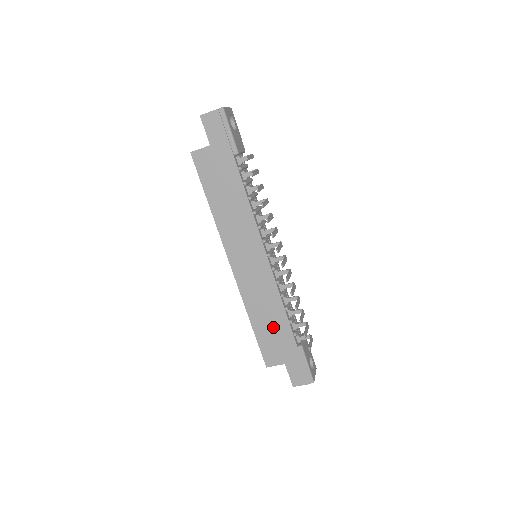
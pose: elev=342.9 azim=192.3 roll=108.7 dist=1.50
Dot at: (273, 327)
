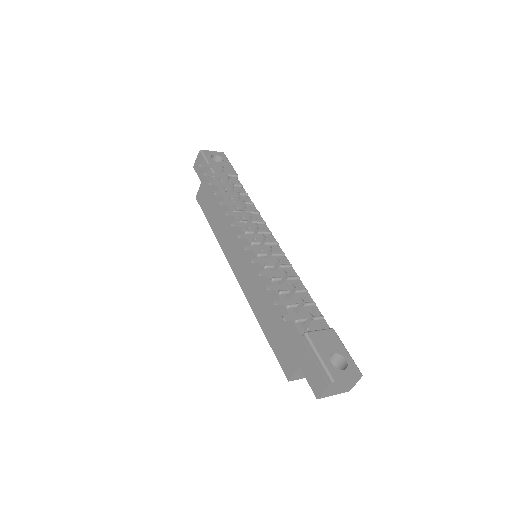
Dot at: (276, 322)
